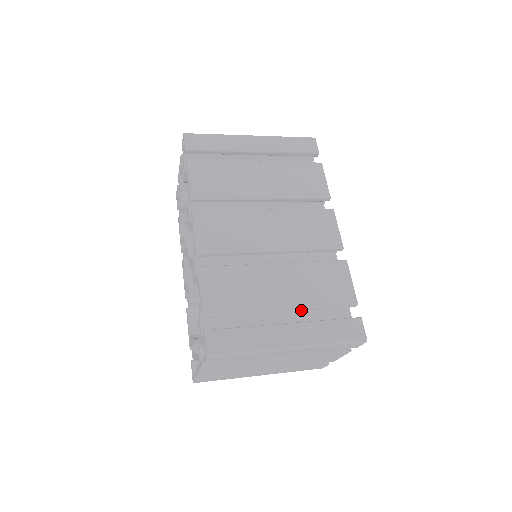
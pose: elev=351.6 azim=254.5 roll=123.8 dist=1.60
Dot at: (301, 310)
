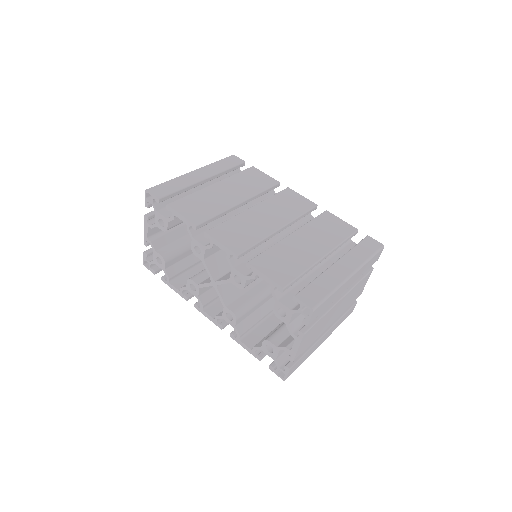
Dot at: (332, 252)
